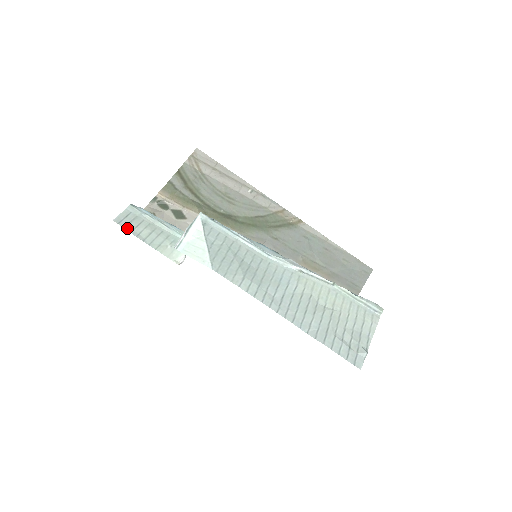
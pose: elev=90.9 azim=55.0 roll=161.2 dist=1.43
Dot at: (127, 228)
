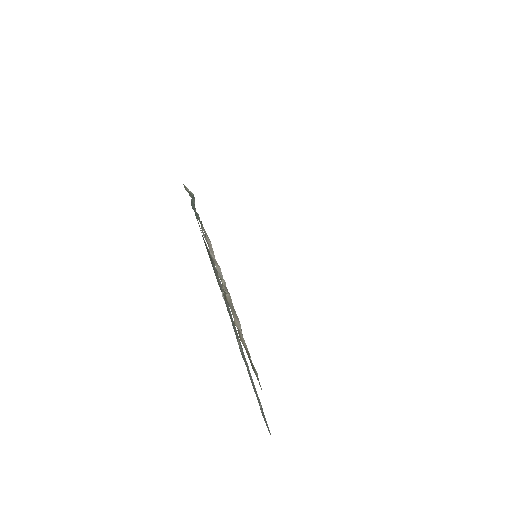
Dot at: occluded
